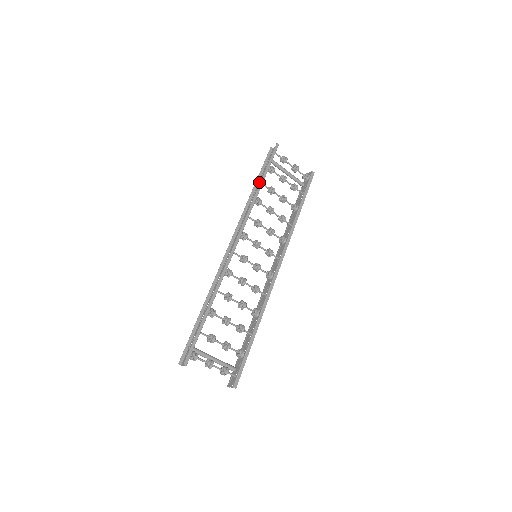
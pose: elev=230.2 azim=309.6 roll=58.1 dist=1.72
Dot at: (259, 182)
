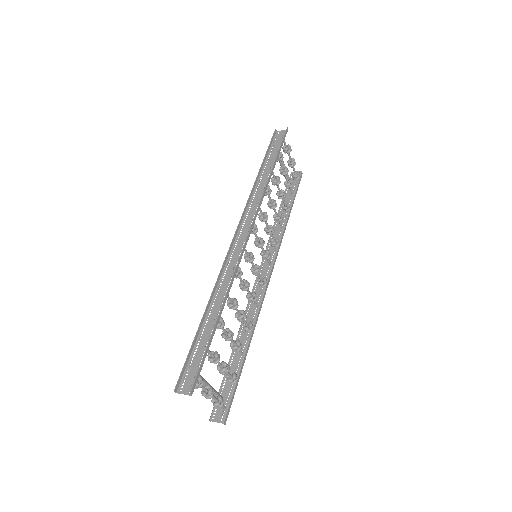
Dot at: occluded
